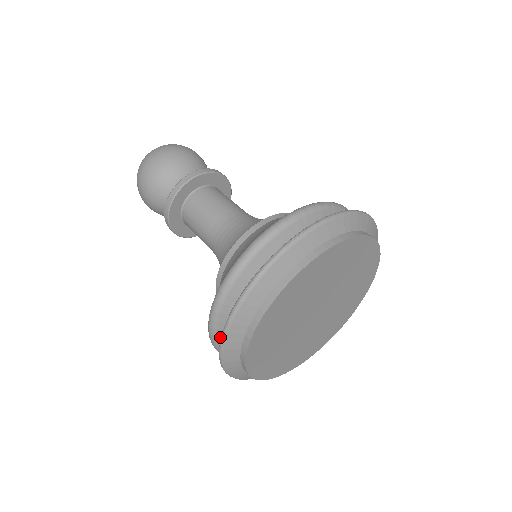
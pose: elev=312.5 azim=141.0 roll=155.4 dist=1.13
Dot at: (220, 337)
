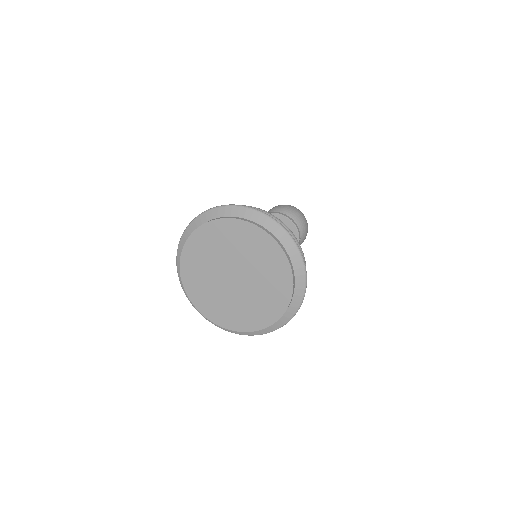
Dot at: occluded
